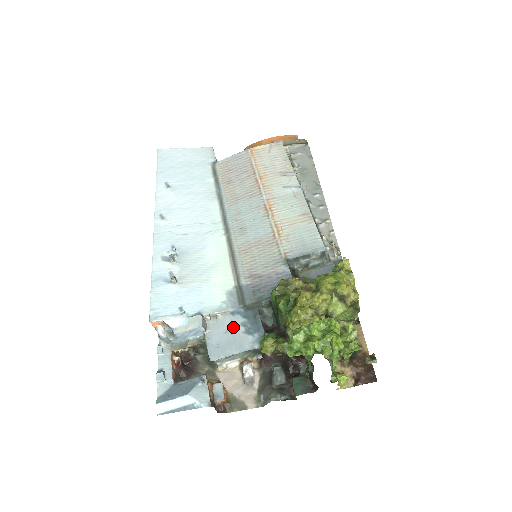
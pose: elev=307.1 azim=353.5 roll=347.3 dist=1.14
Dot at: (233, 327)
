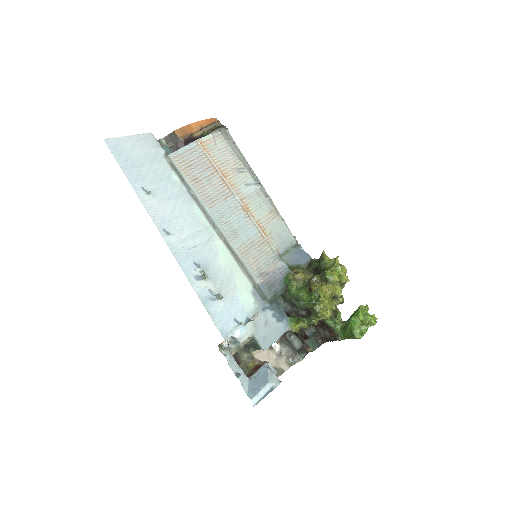
Dot at: (268, 320)
